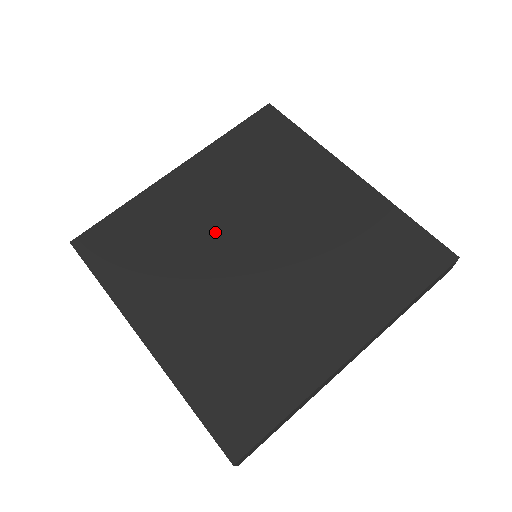
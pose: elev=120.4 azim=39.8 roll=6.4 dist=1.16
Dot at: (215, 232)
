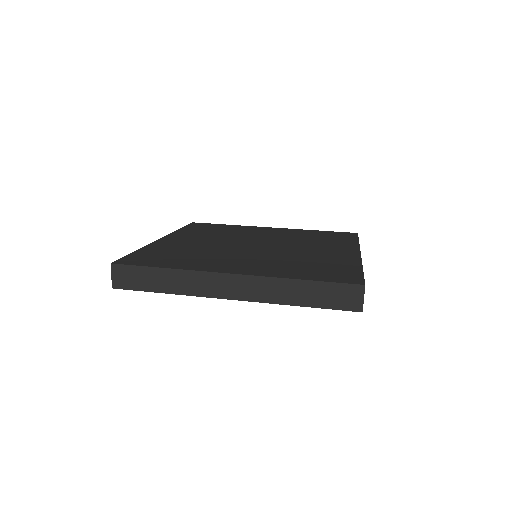
Dot at: (250, 238)
